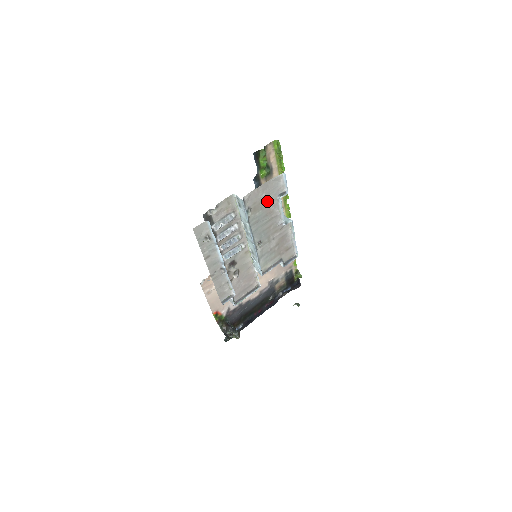
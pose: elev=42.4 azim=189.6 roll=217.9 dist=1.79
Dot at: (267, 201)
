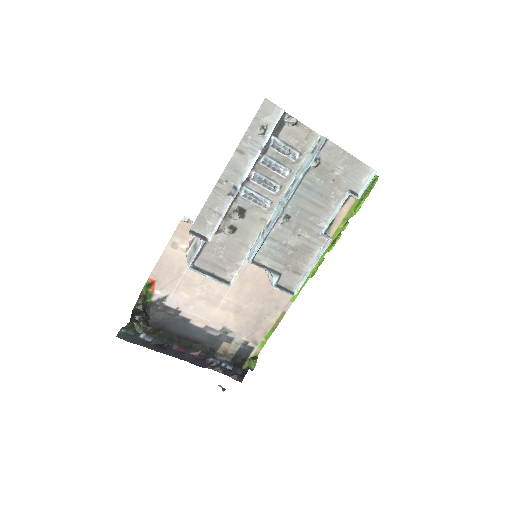
Dot at: (337, 180)
